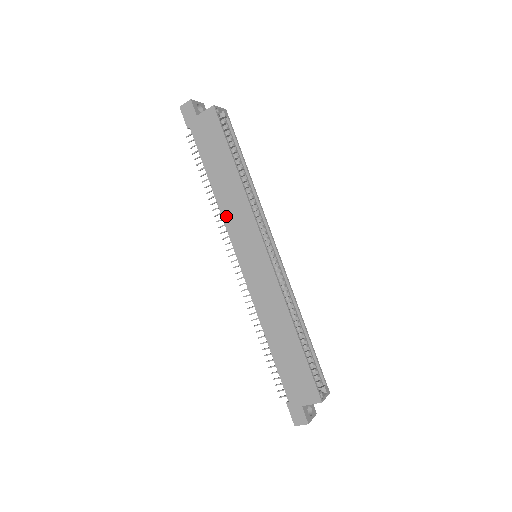
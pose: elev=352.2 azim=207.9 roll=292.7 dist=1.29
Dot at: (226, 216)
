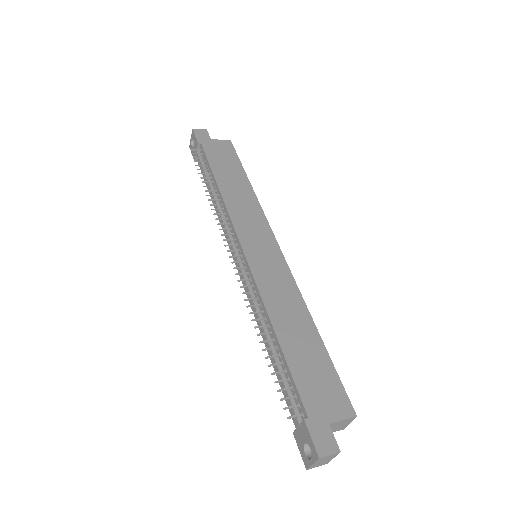
Dot at: (232, 209)
